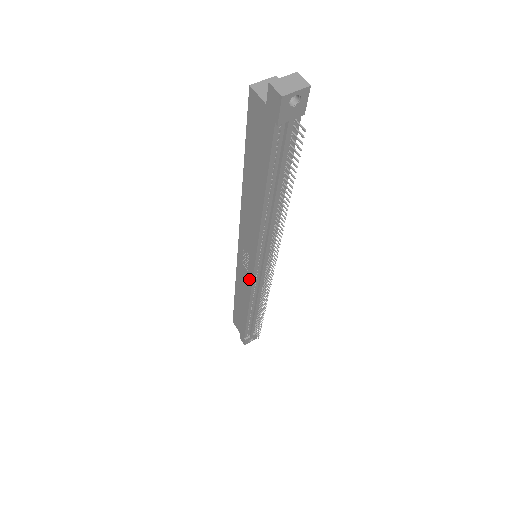
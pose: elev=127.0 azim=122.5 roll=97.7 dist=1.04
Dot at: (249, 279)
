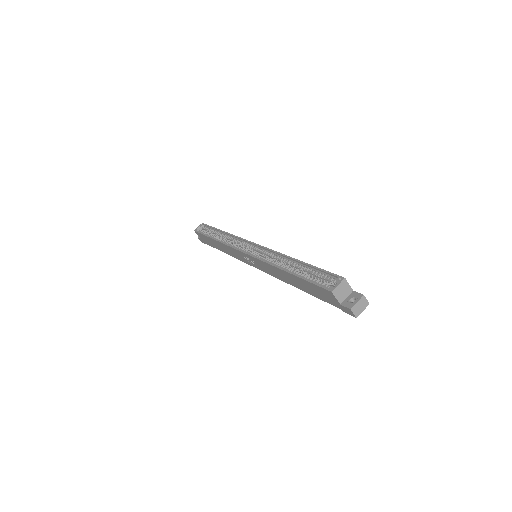
Dot at: (245, 261)
